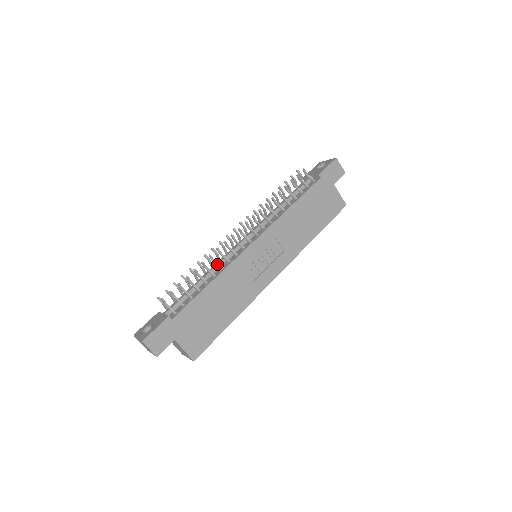
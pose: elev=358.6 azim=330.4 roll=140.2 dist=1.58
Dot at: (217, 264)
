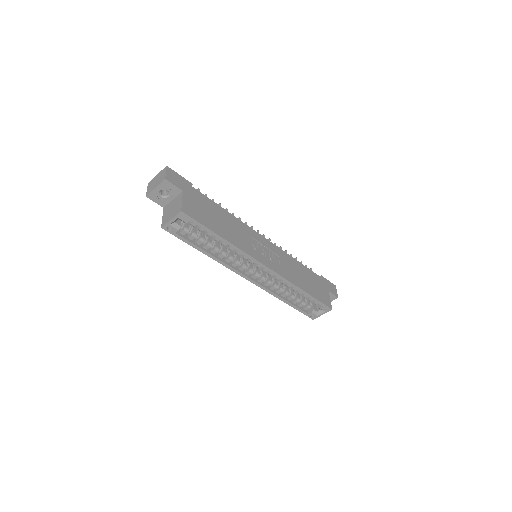
Dot at: occluded
